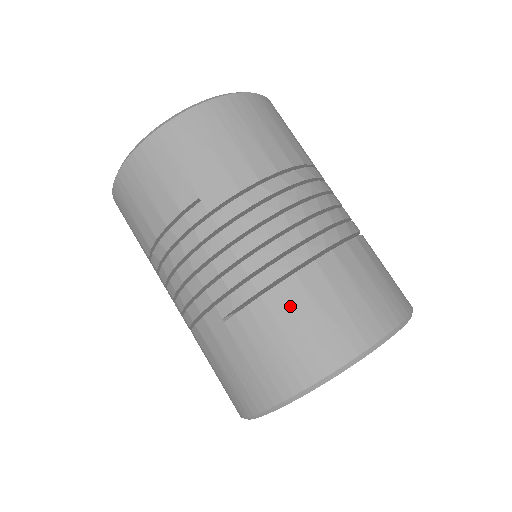
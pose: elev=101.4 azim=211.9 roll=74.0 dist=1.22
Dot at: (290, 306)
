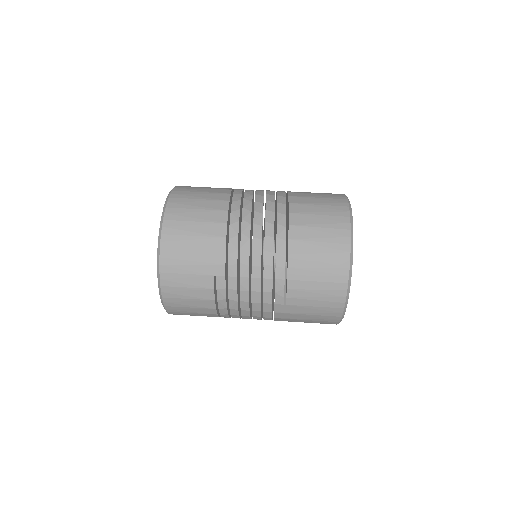
Dot at: (303, 269)
